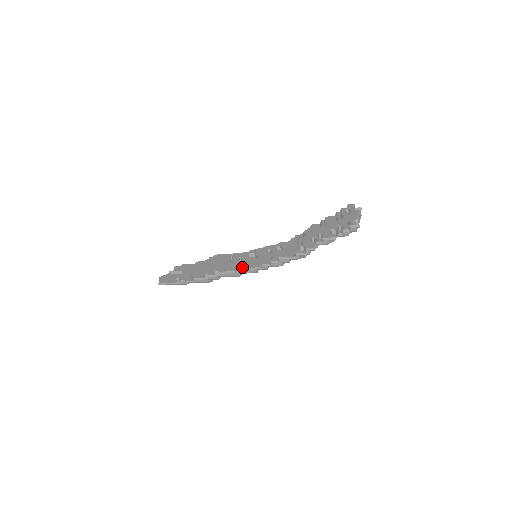
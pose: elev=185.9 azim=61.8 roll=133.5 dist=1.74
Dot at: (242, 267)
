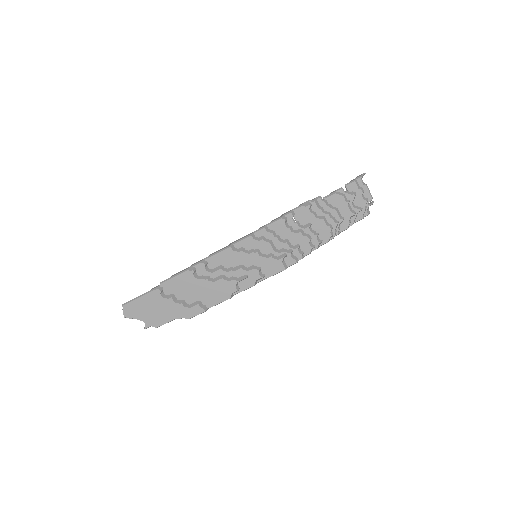
Dot at: occluded
